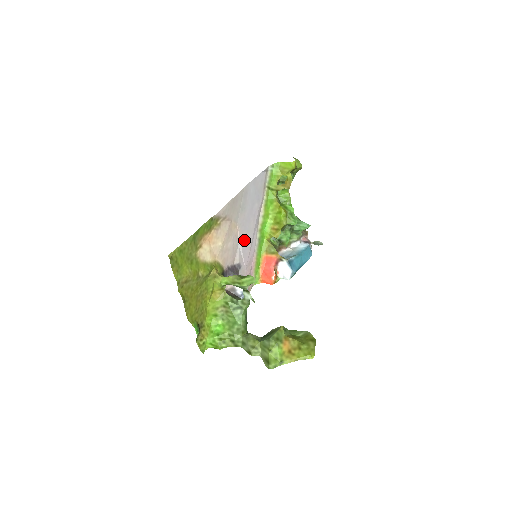
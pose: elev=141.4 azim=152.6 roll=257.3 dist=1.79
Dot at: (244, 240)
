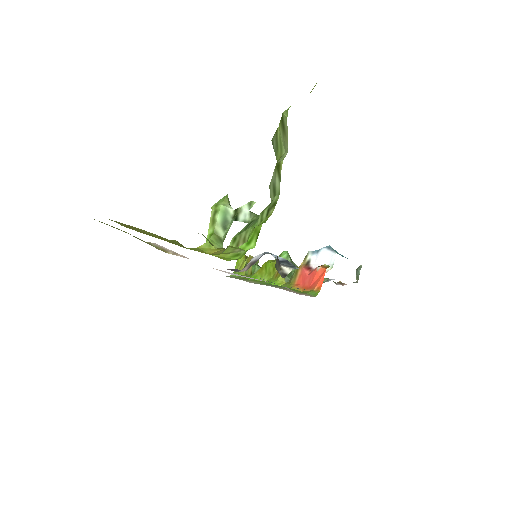
Dot at: occluded
